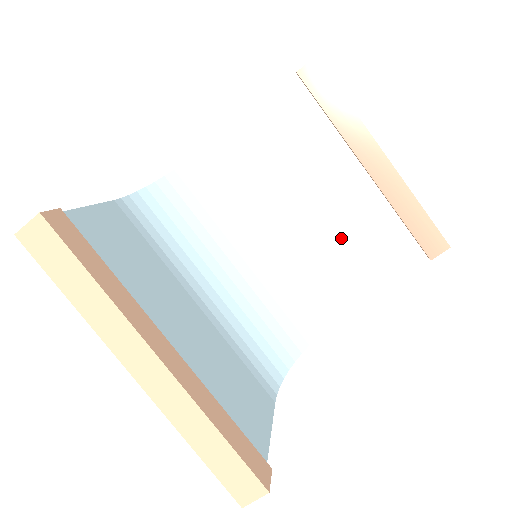
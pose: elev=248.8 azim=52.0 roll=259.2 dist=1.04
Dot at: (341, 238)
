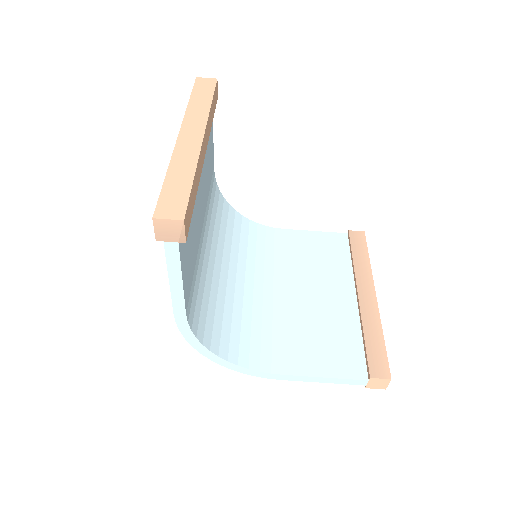
Dot at: (311, 322)
